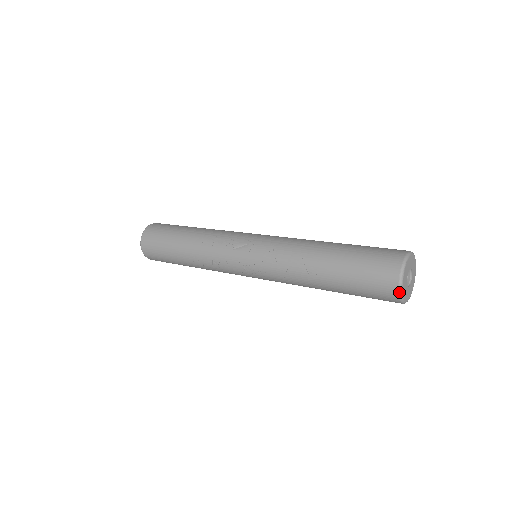
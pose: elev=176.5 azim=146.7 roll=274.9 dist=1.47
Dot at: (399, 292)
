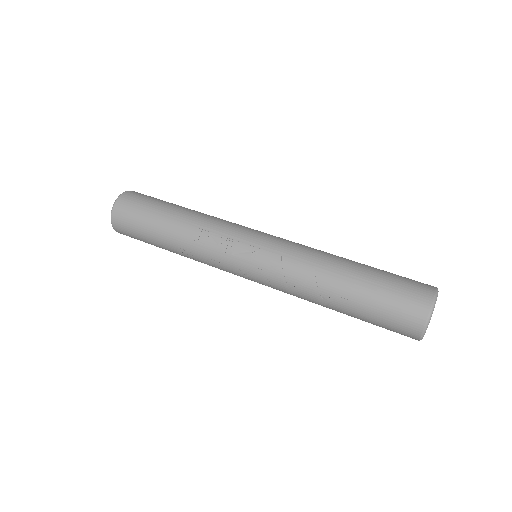
Dot at: (421, 337)
